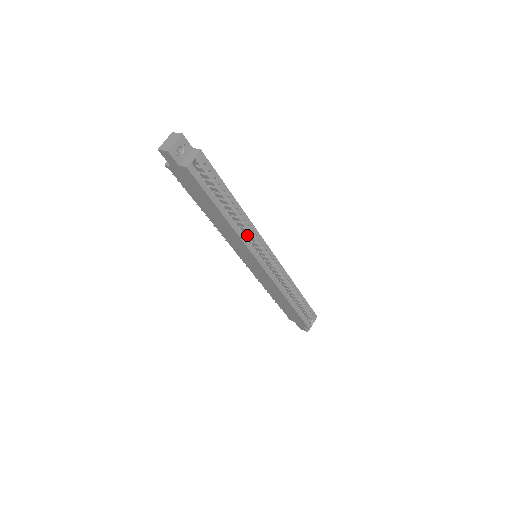
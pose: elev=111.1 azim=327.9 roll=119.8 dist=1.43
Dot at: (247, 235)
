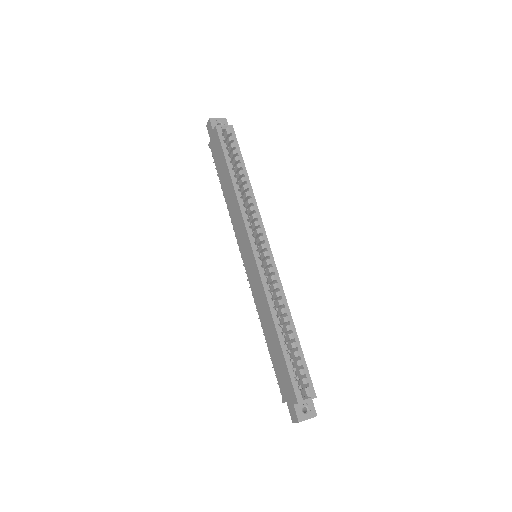
Dot at: (251, 220)
